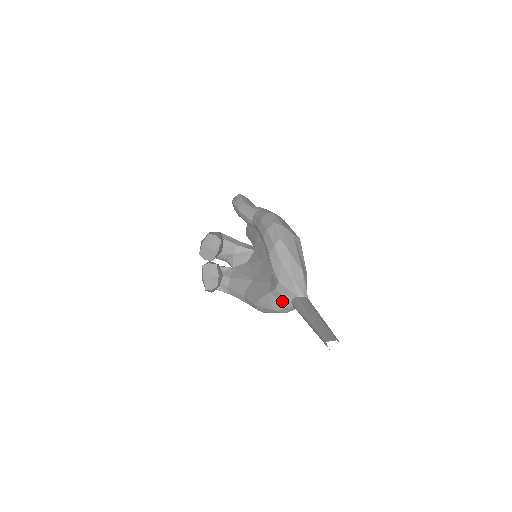
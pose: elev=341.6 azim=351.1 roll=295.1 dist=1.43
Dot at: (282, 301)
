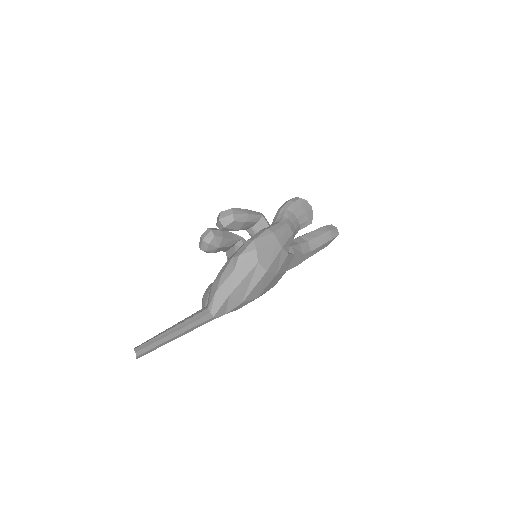
Dot at: (205, 301)
